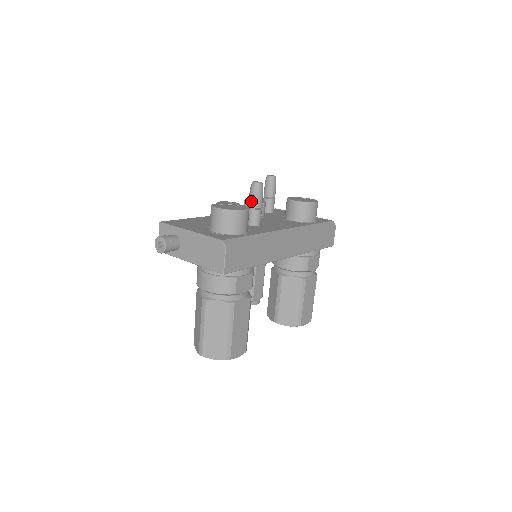
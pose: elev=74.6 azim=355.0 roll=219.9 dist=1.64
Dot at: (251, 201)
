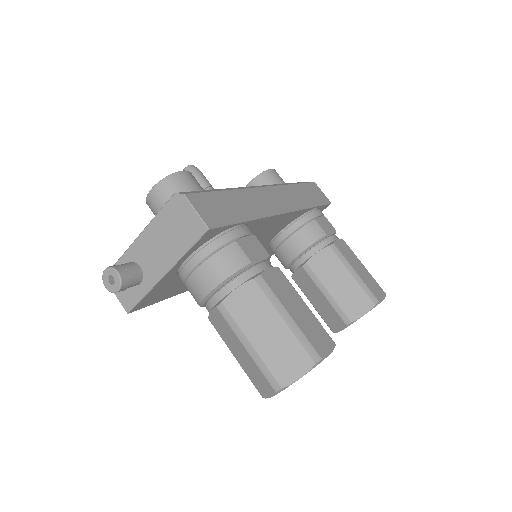
Dot at: occluded
